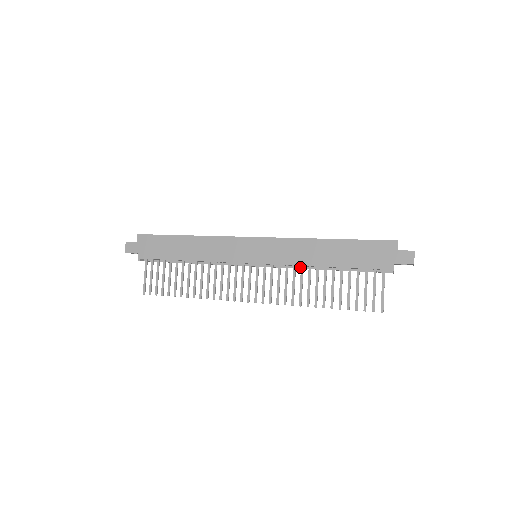
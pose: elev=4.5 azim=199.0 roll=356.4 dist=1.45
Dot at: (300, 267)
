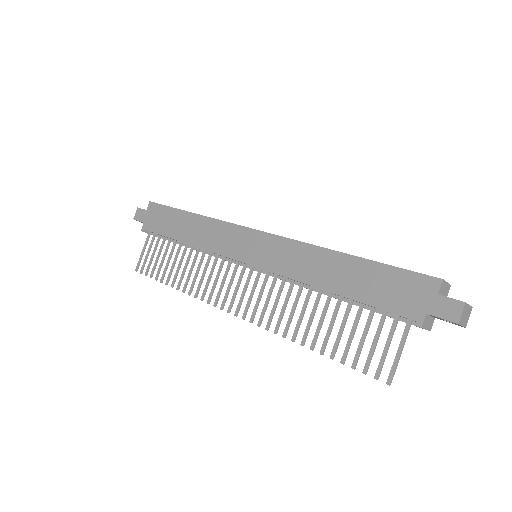
Dot at: (301, 284)
